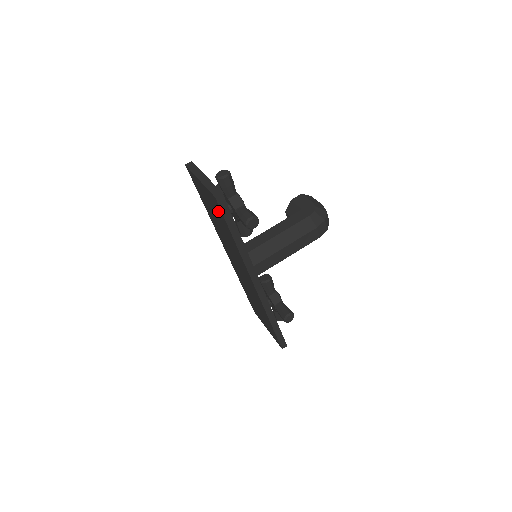
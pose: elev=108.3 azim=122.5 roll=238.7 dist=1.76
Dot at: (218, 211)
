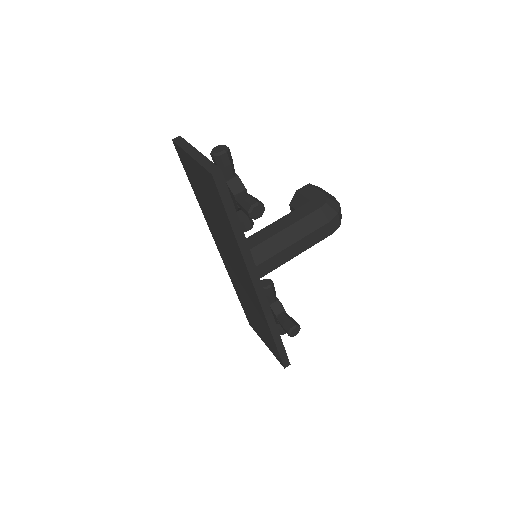
Dot at: (214, 195)
